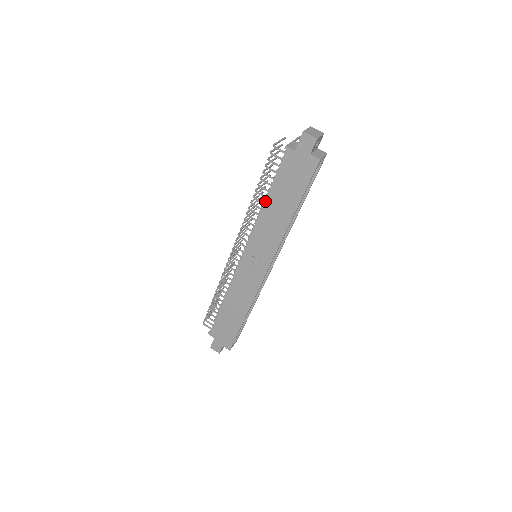
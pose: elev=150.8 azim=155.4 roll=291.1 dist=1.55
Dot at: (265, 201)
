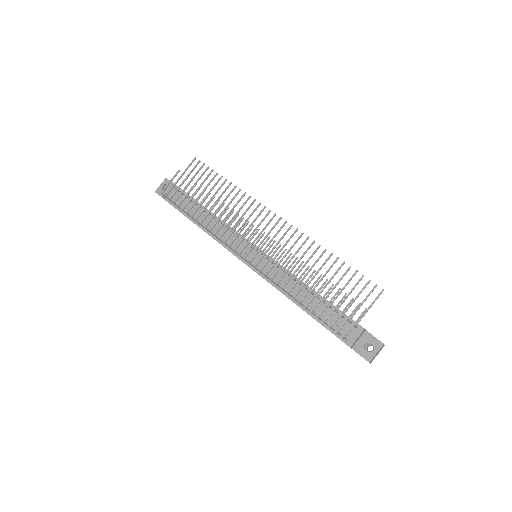
Dot at: occluded
